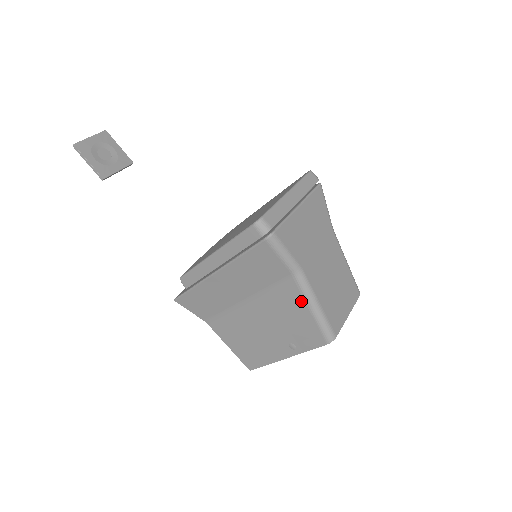
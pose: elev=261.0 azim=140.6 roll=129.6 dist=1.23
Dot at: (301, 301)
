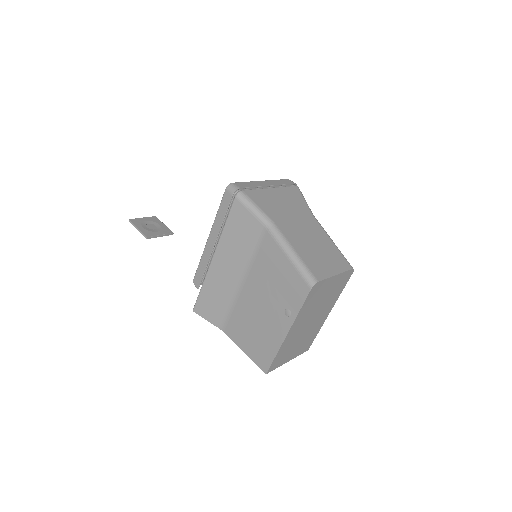
Dot at: (278, 251)
